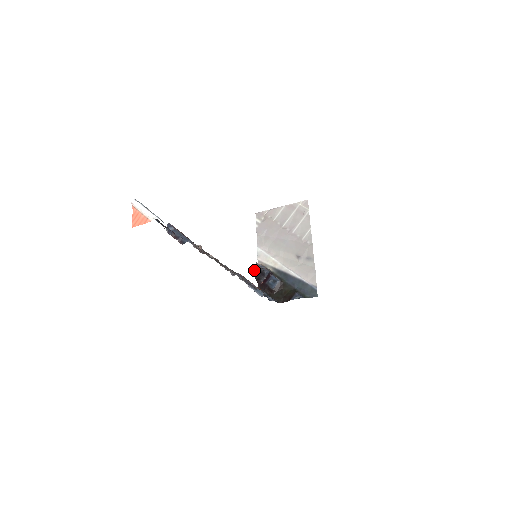
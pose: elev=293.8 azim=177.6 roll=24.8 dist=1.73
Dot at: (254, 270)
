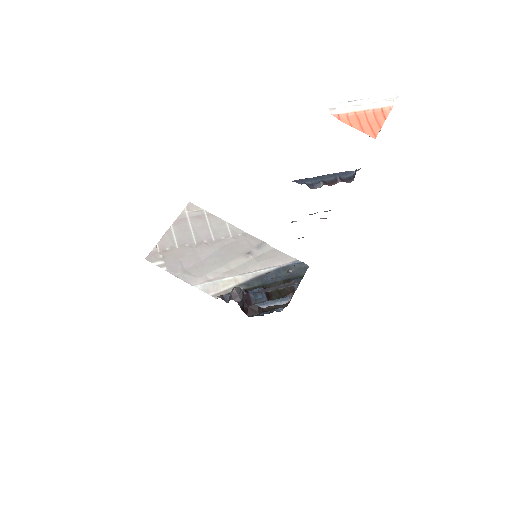
Dot at: (236, 297)
